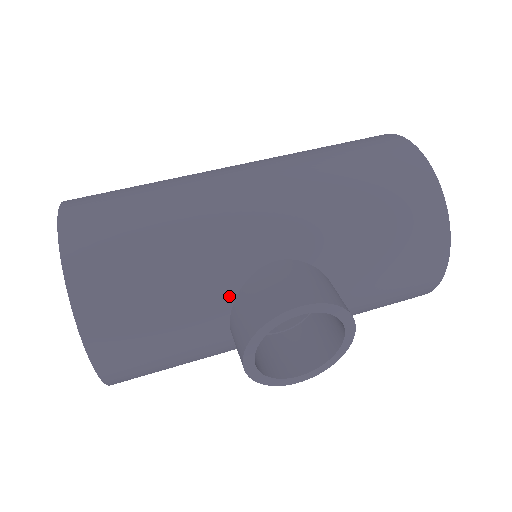
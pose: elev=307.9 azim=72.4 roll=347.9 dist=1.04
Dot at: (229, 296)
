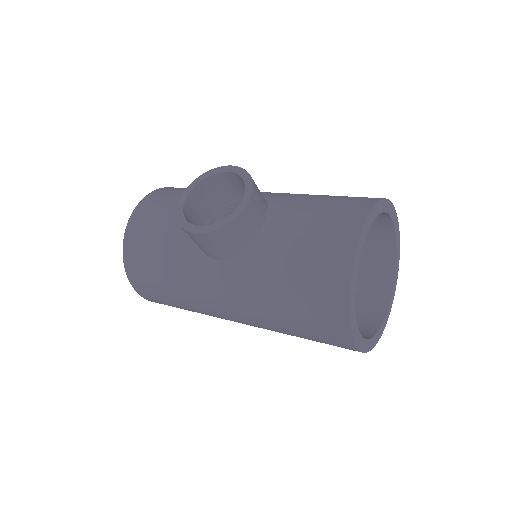
Dot at: occluded
